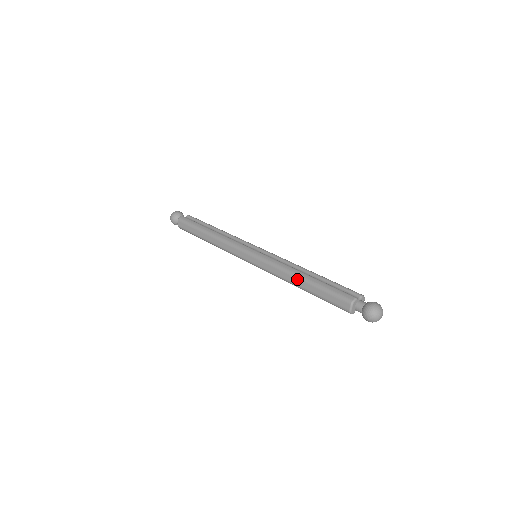
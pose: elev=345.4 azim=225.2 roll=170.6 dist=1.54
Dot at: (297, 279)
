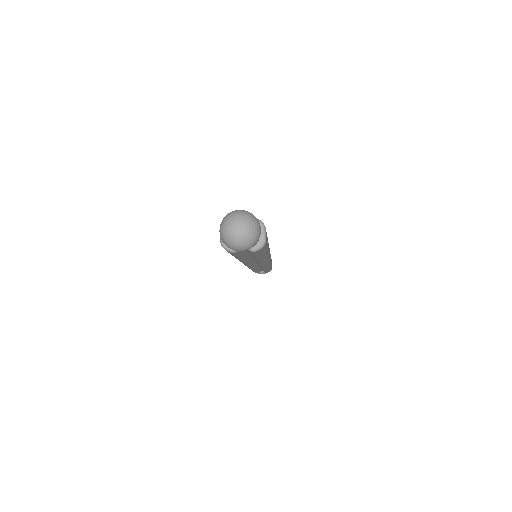
Dot at: occluded
